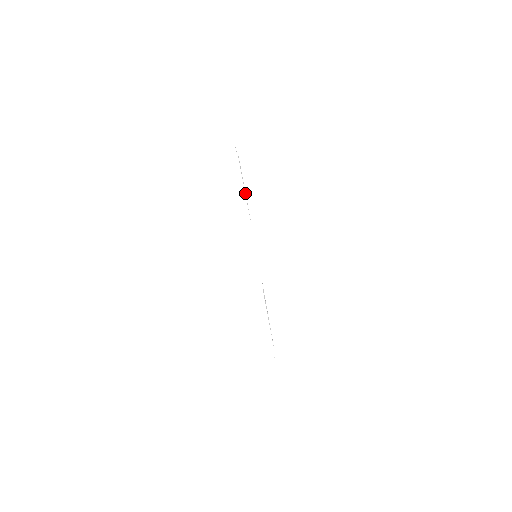
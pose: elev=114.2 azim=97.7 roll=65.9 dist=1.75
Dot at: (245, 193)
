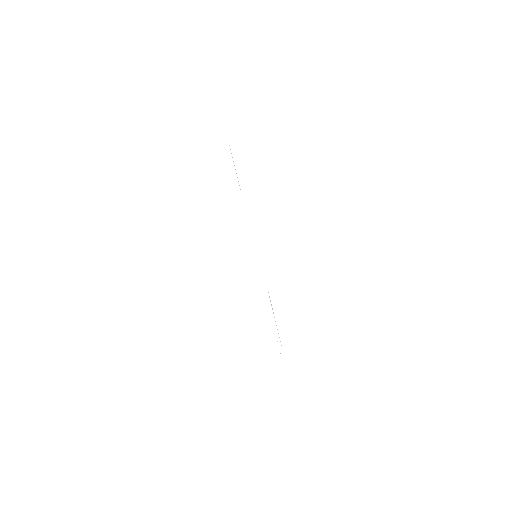
Dot at: (240, 190)
